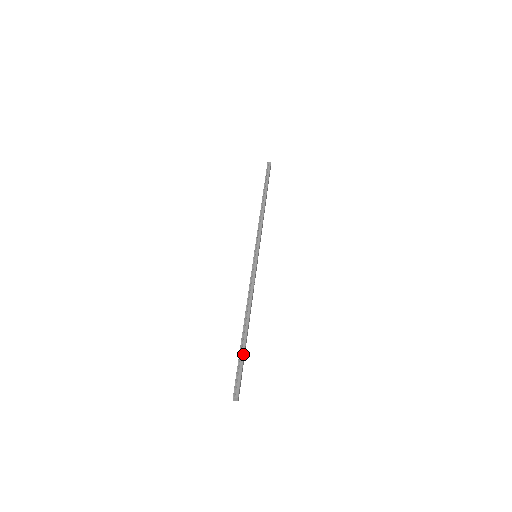
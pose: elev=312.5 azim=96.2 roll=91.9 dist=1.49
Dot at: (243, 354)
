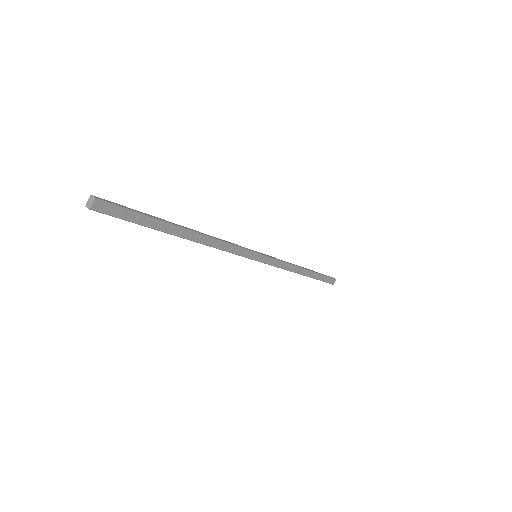
Dot at: (152, 216)
